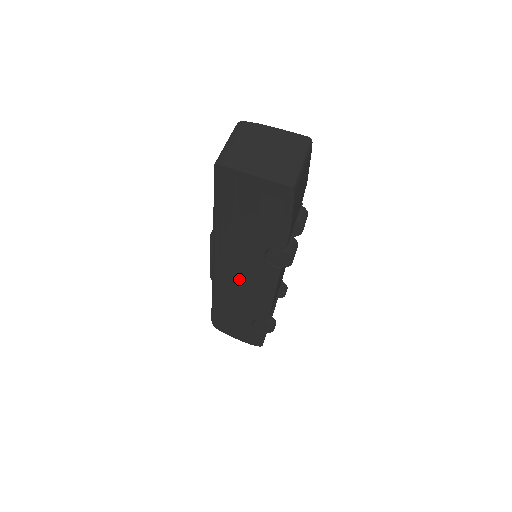
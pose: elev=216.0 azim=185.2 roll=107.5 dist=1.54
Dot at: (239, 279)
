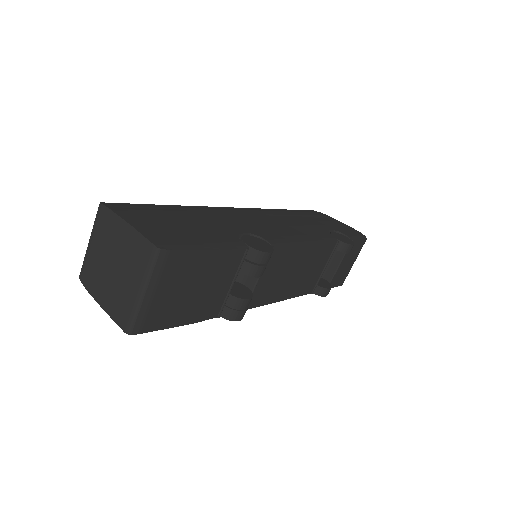
Dot at: occluded
